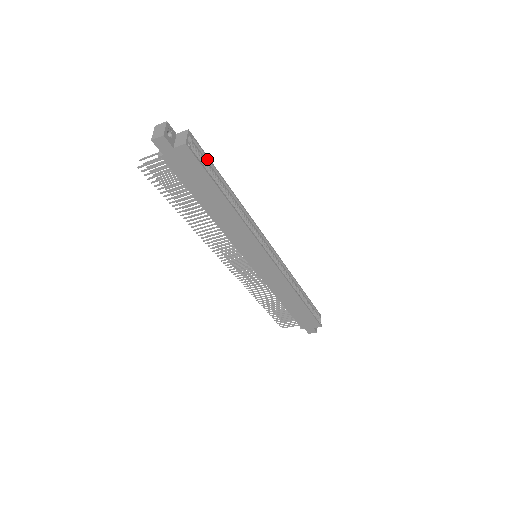
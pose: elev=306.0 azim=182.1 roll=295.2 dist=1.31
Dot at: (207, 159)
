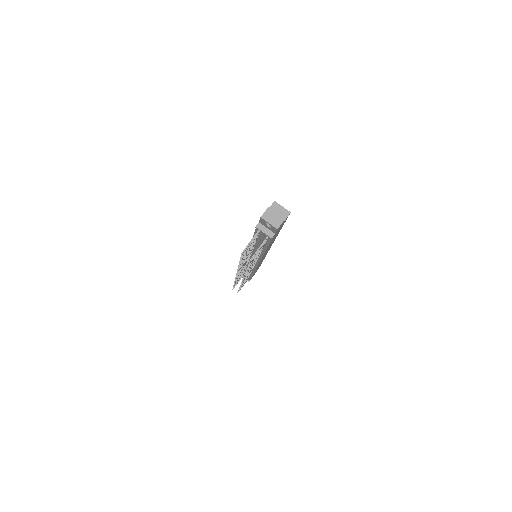
Dot at: occluded
